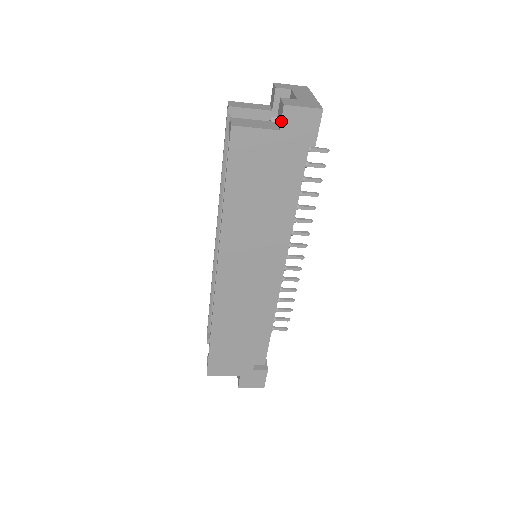
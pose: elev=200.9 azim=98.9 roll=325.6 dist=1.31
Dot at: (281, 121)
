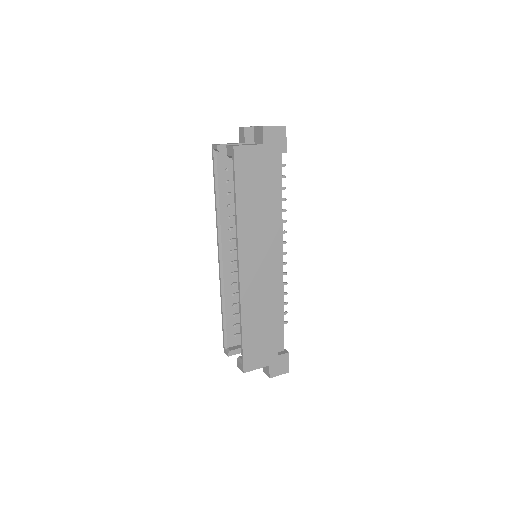
Dot at: (263, 138)
